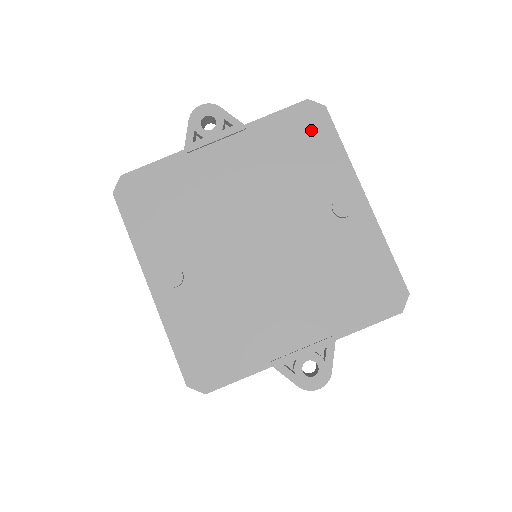
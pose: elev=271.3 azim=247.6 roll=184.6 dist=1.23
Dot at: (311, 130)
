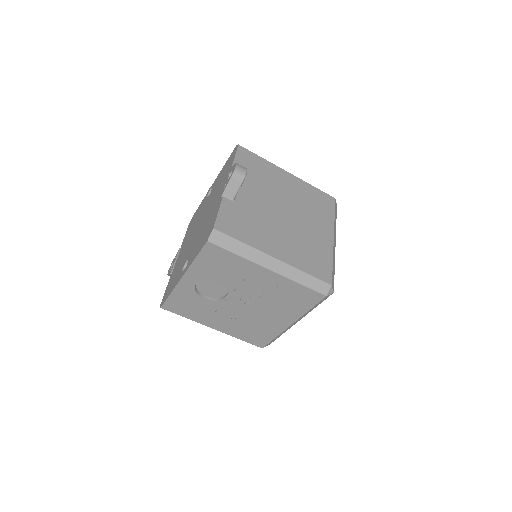
Dot at: (193, 219)
